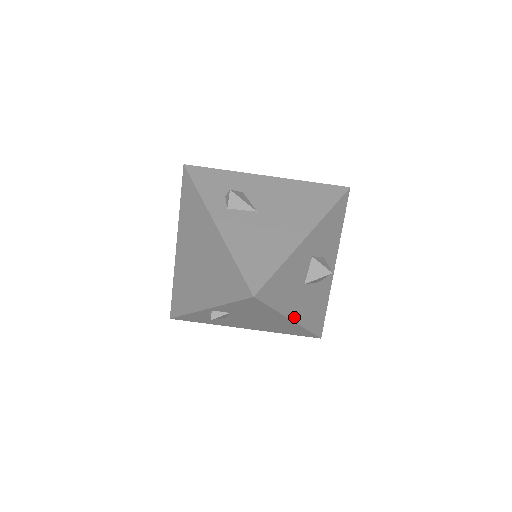
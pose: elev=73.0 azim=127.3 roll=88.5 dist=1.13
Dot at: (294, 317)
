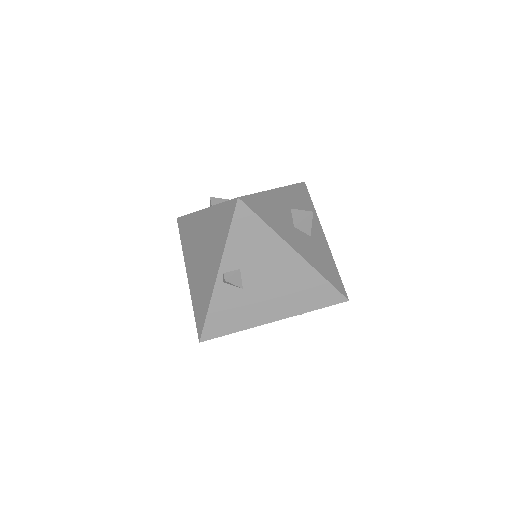
Dot at: (297, 250)
